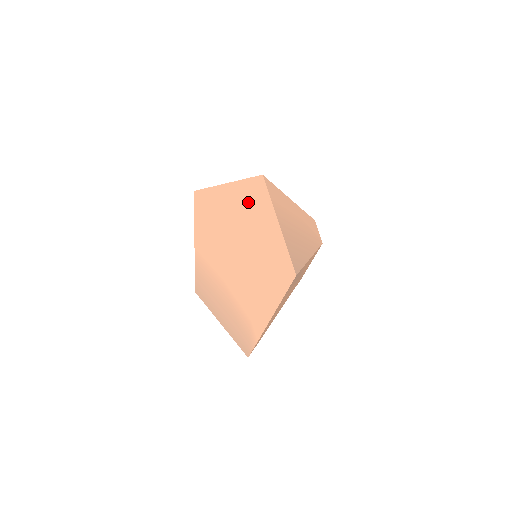
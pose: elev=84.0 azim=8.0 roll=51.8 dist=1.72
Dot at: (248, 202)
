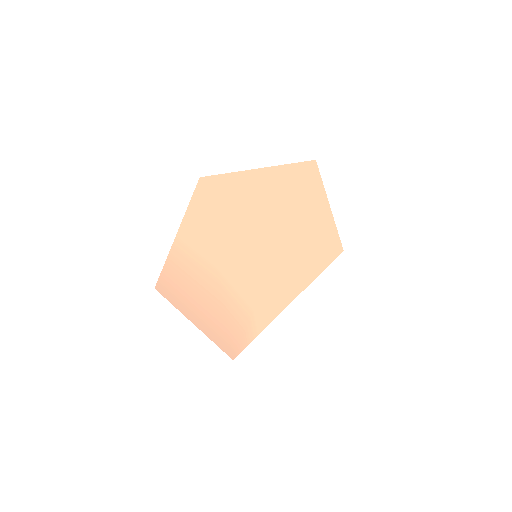
Dot at: (287, 184)
